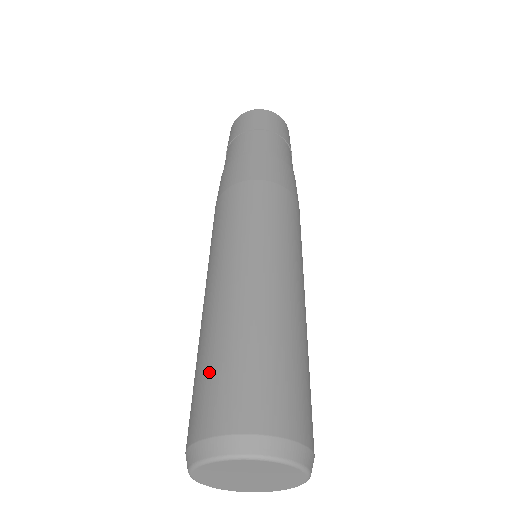
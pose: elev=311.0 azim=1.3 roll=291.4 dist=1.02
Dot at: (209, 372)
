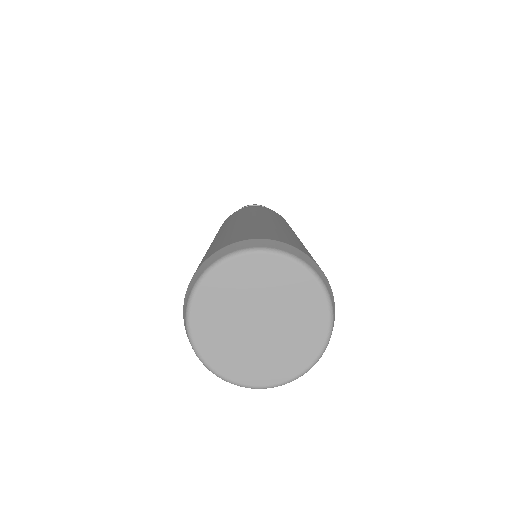
Dot at: occluded
